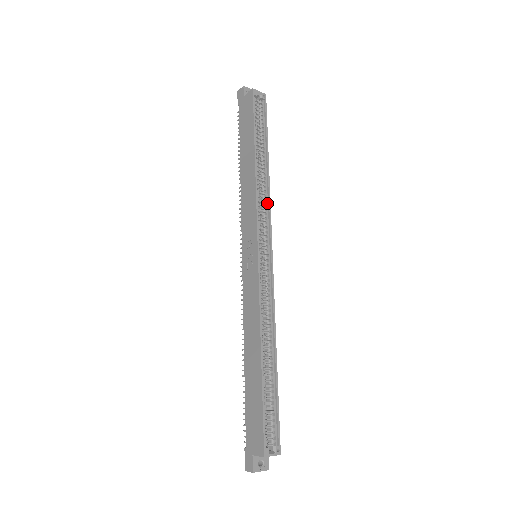
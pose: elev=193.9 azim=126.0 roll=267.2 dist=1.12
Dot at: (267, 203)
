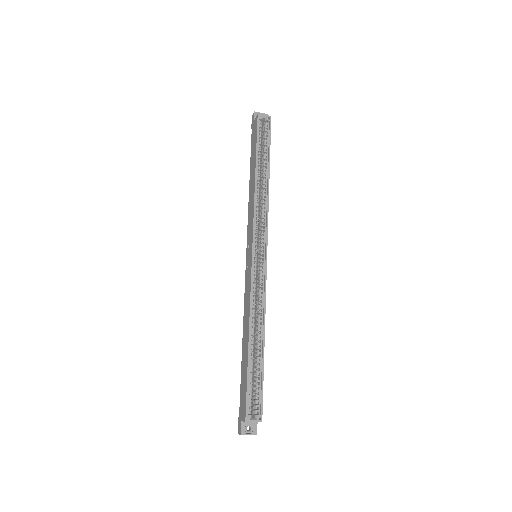
Dot at: (266, 210)
